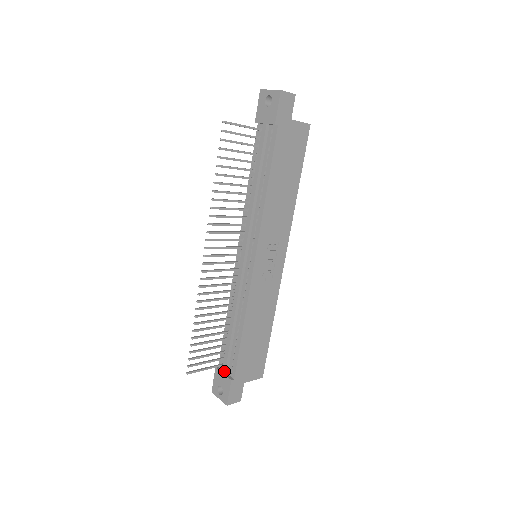
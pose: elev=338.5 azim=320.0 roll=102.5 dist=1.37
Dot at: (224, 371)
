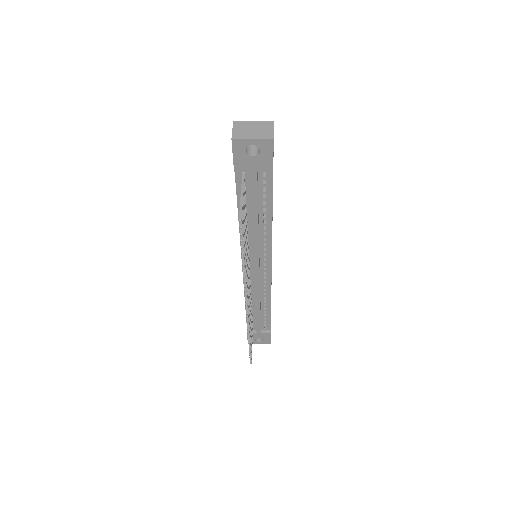
Dot at: (260, 332)
